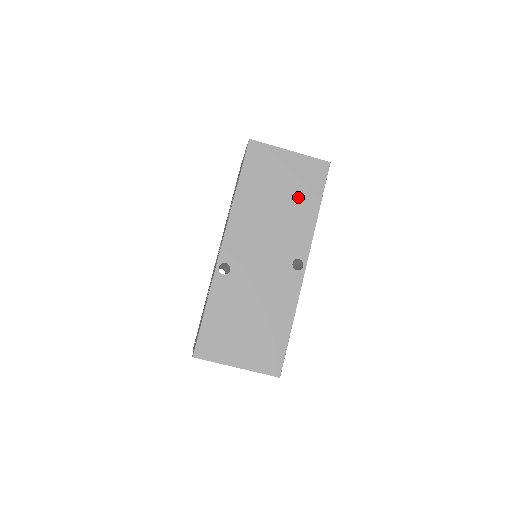
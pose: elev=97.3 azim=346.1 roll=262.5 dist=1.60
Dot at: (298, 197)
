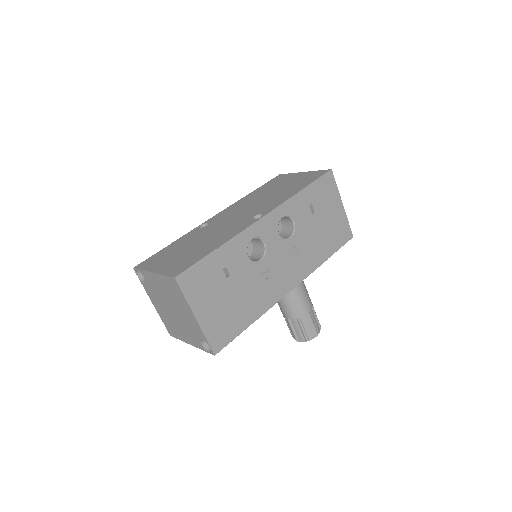
Dot at: (290, 188)
